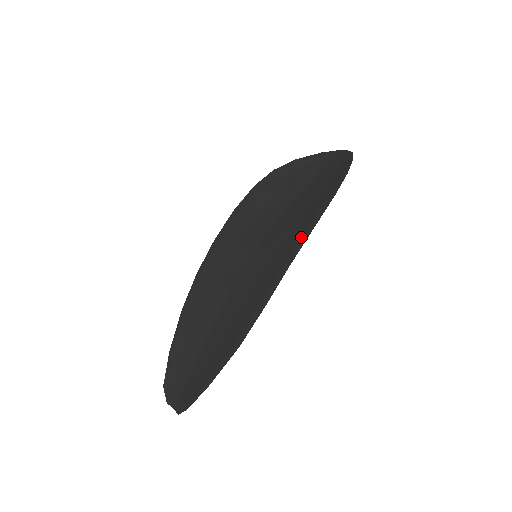
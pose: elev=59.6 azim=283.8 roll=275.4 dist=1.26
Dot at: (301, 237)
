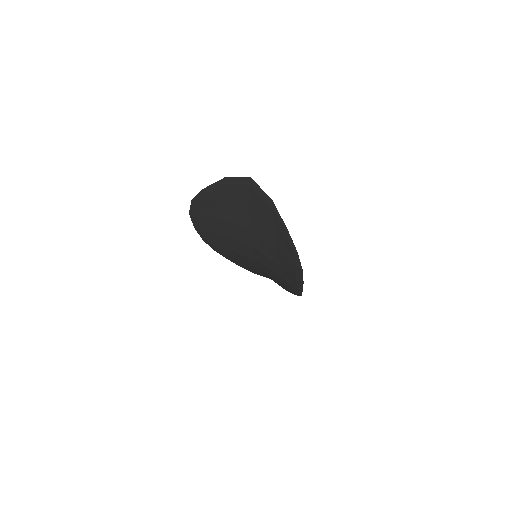
Dot at: (296, 283)
